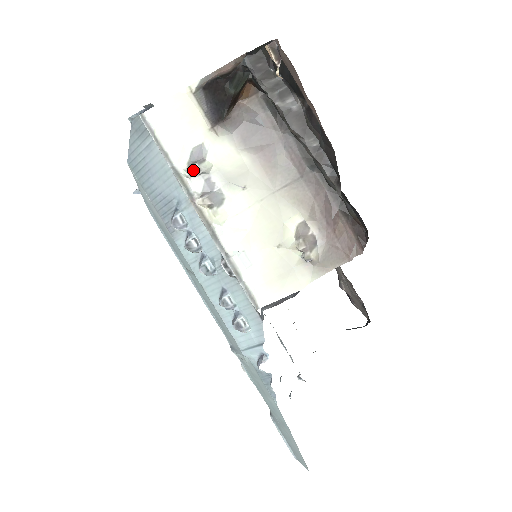
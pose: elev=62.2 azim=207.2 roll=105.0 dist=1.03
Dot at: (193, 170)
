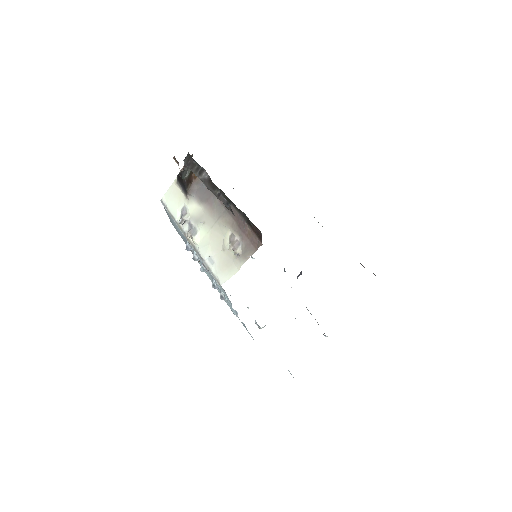
Dot at: (181, 221)
